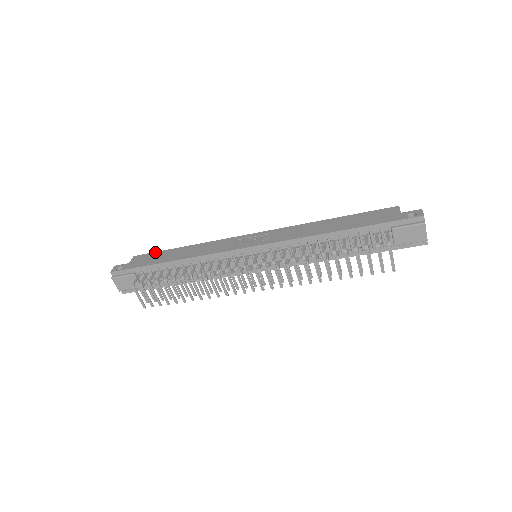
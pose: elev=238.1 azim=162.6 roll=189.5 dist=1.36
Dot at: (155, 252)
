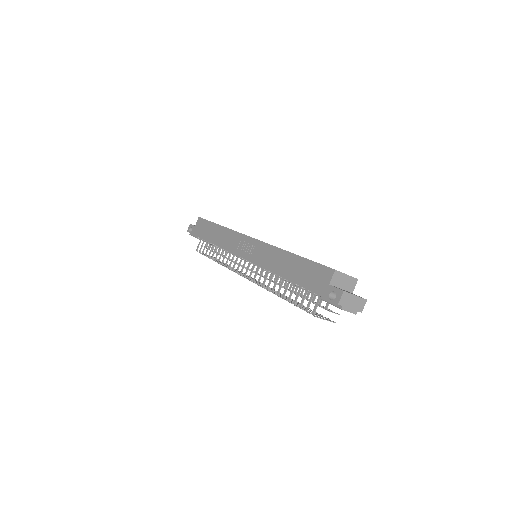
Dot at: (207, 221)
